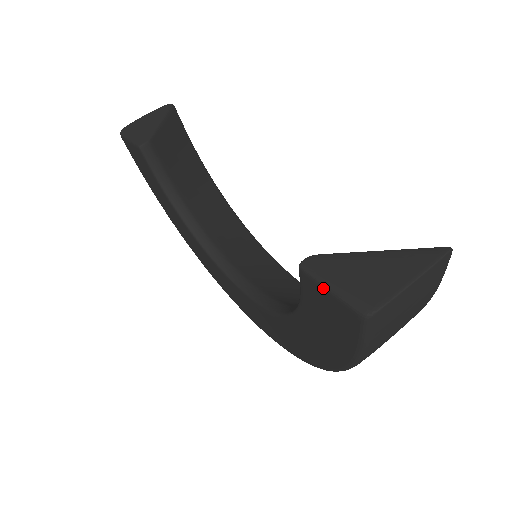
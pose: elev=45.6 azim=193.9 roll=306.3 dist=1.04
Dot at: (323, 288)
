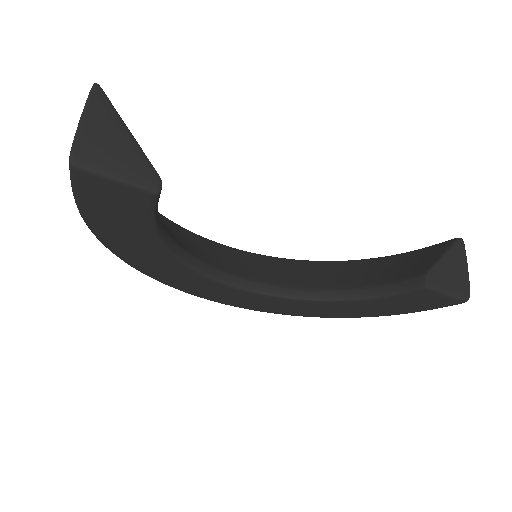
Dot at: (443, 295)
